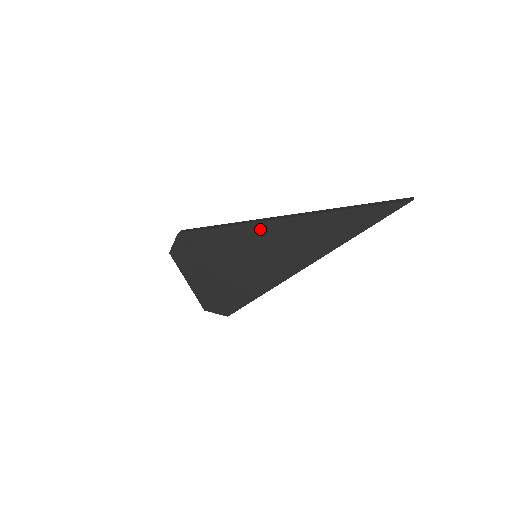
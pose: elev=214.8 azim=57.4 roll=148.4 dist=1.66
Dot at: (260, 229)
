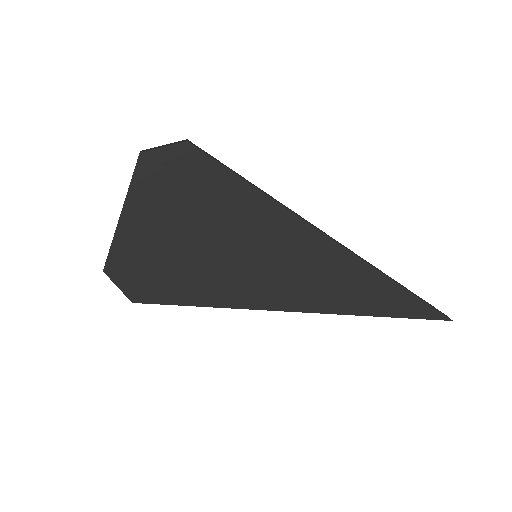
Dot at: (300, 232)
